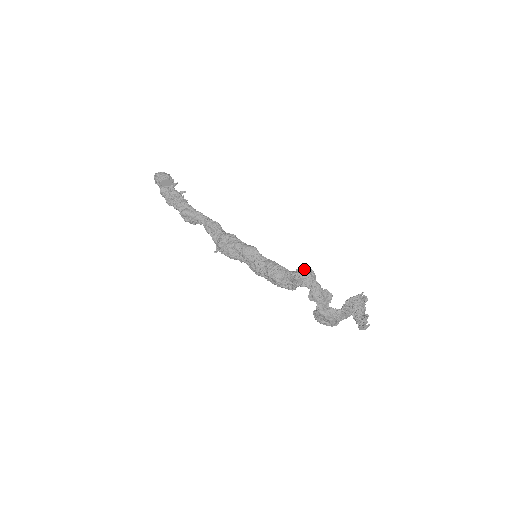
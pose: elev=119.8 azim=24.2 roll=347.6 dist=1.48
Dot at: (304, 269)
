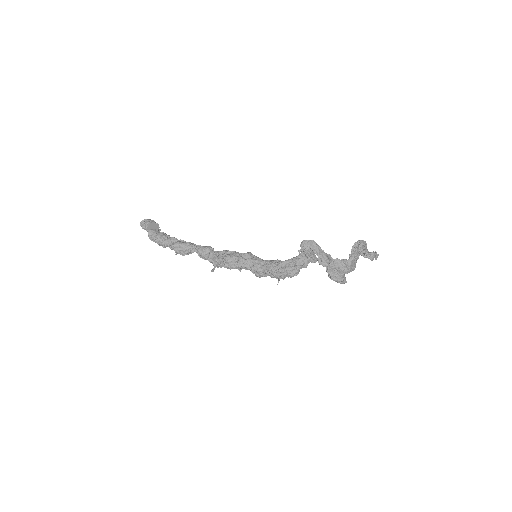
Dot at: occluded
